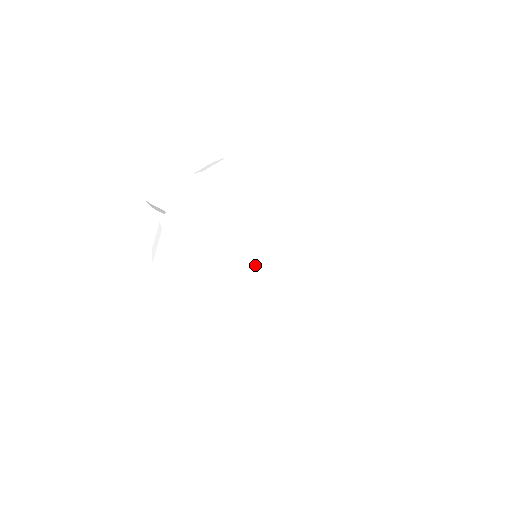
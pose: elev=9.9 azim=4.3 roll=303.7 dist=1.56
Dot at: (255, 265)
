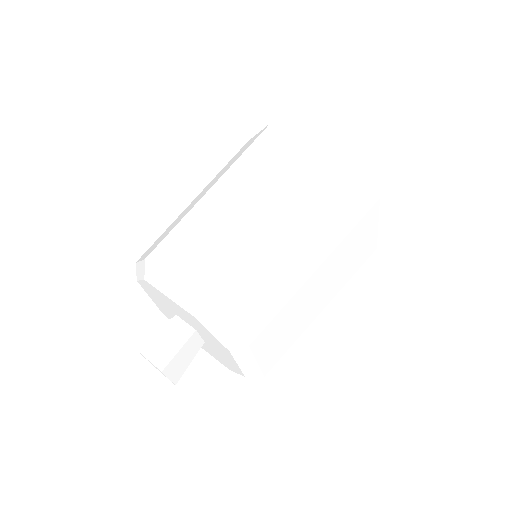
Dot at: (330, 289)
